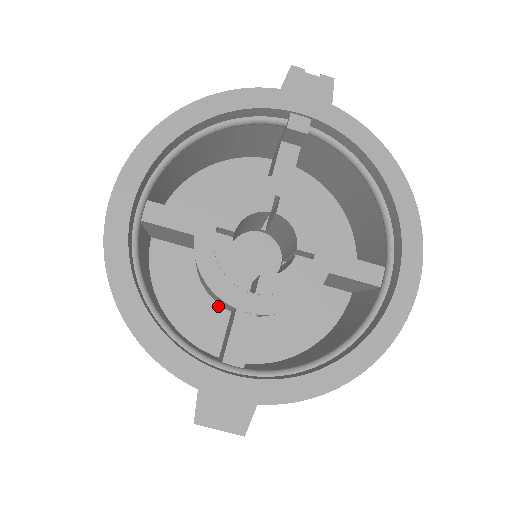
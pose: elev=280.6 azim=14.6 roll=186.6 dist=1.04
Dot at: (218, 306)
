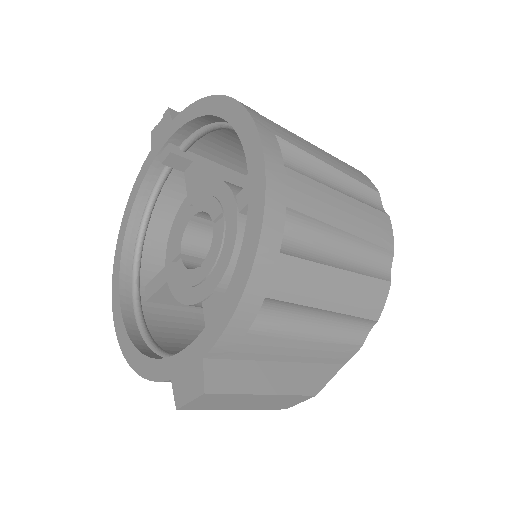
Dot at: occluded
